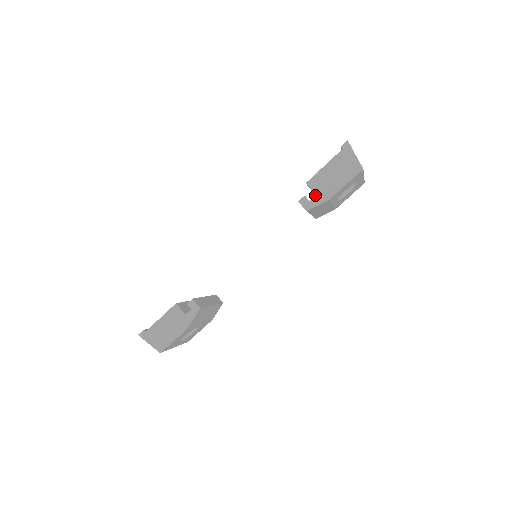
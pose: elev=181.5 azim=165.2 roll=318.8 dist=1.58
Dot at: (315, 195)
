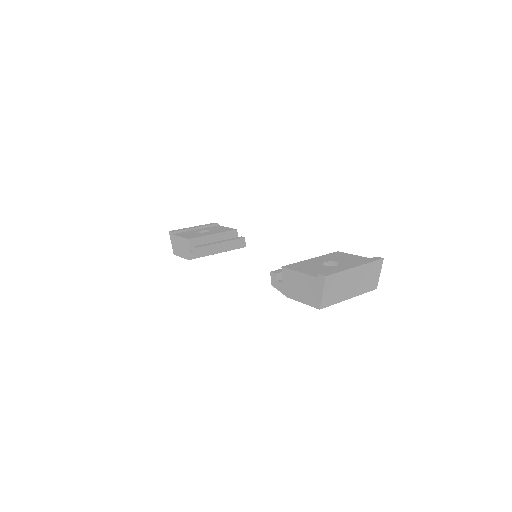
Dot at: (281, 282)
